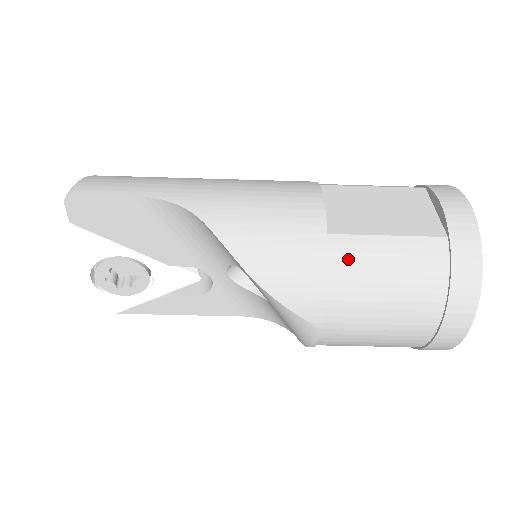
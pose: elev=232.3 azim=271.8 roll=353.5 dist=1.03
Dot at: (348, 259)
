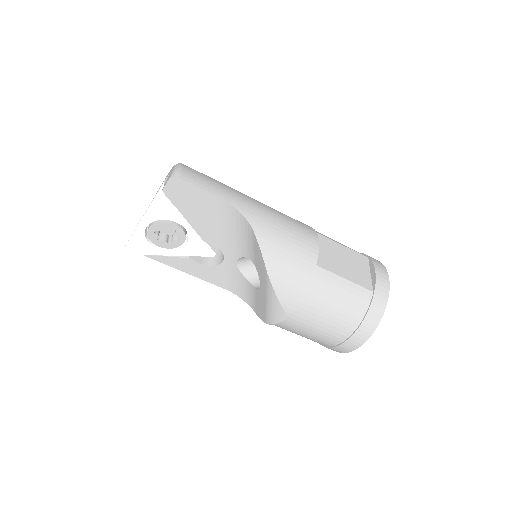
Dot at: (321, 284)
